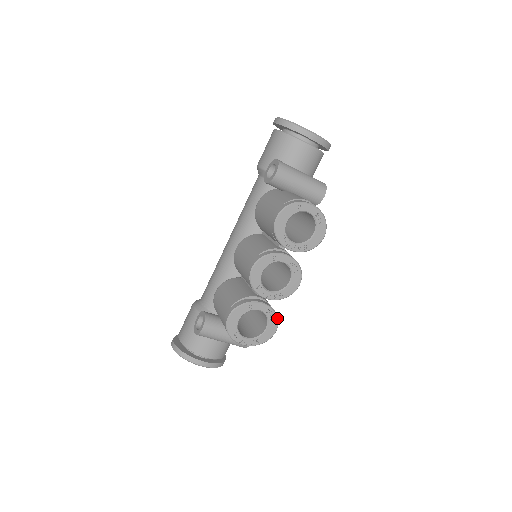
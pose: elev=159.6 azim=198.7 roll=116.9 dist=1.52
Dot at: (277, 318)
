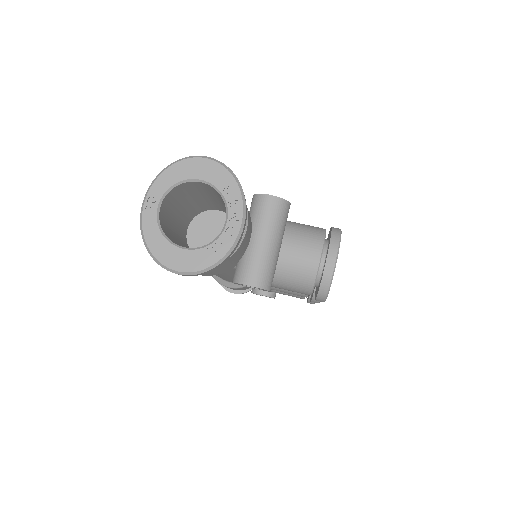
Dot at: occluded
